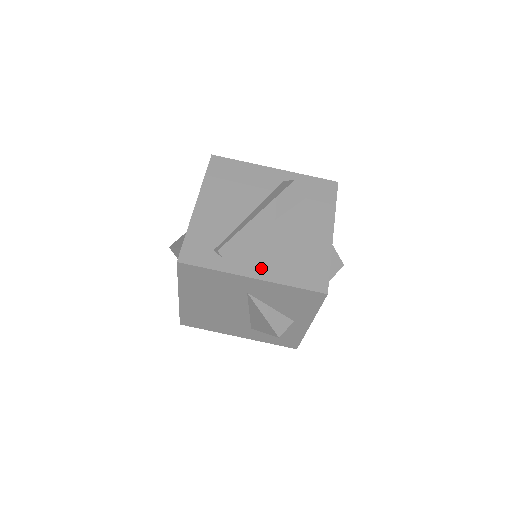
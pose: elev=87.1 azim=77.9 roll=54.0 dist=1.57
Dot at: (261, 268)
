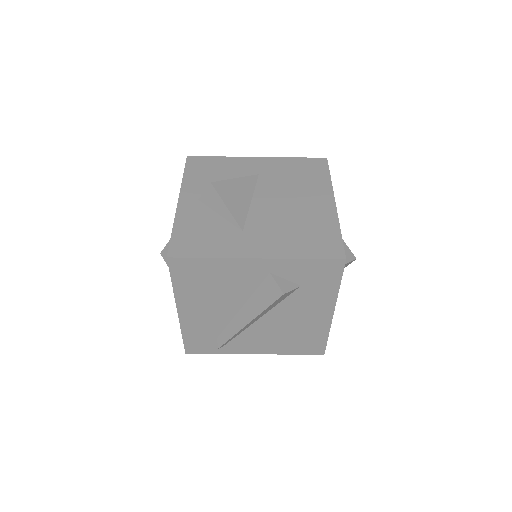
Dot at: (261, 348)
